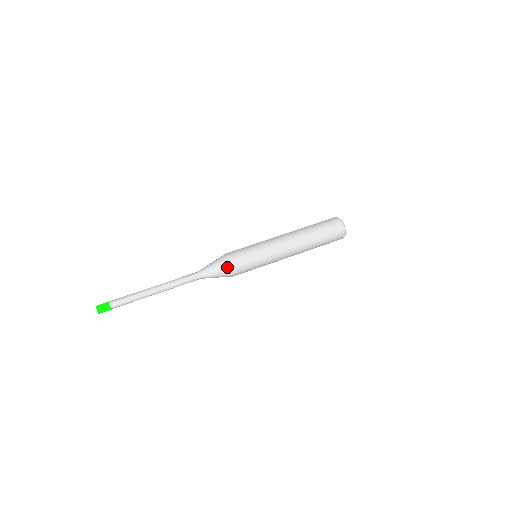
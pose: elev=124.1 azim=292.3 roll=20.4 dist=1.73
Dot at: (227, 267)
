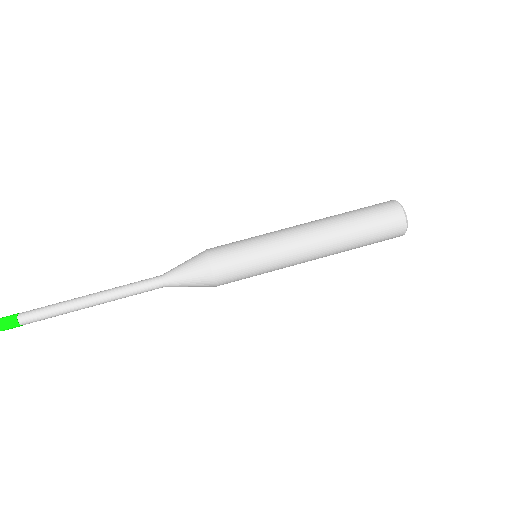
Dot at: (209, 286)
